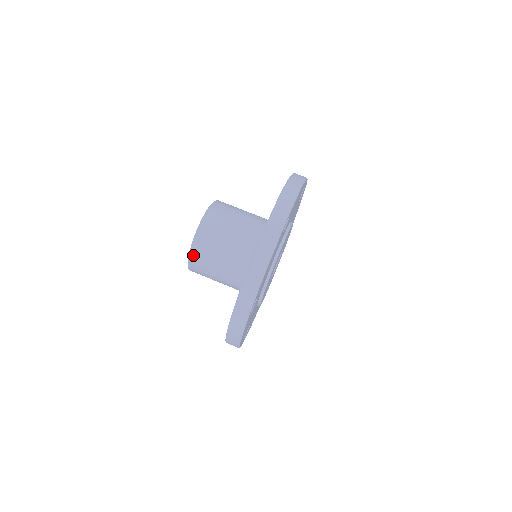
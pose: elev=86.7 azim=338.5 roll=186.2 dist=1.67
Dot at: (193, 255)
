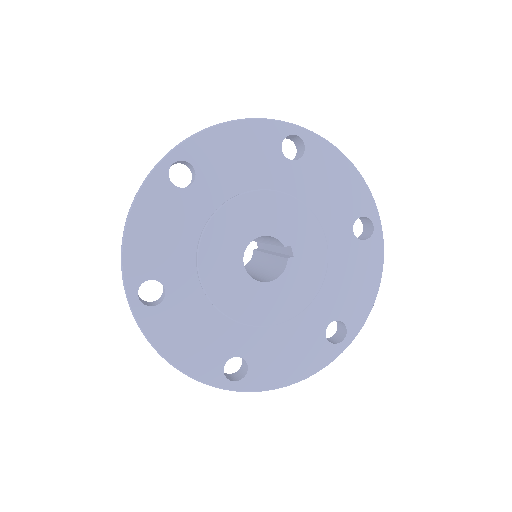
Dot at: occluded
